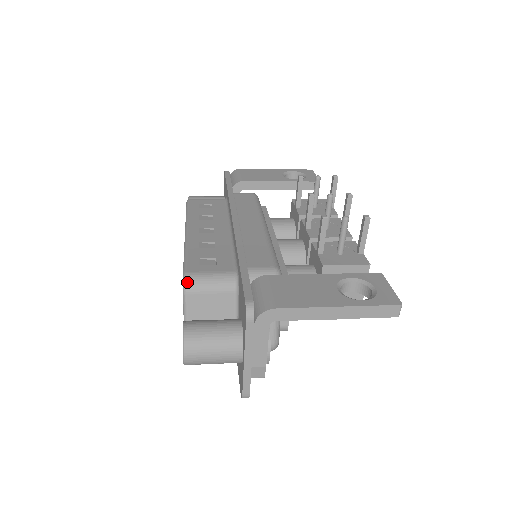
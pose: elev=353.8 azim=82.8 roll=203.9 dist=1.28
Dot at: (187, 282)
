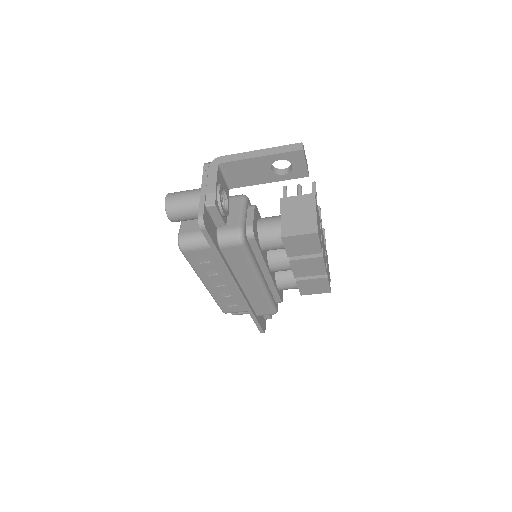
Dot at: occluded
